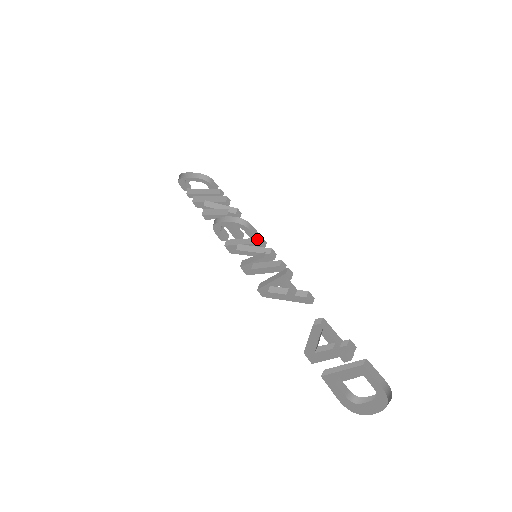
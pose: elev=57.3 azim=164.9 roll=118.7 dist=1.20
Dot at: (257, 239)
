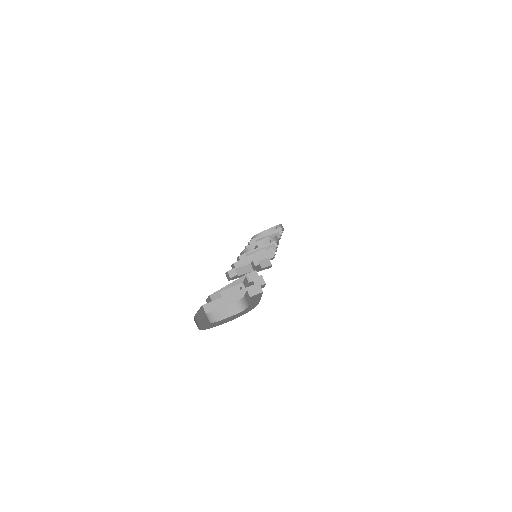
Dot at: (271, 244)
